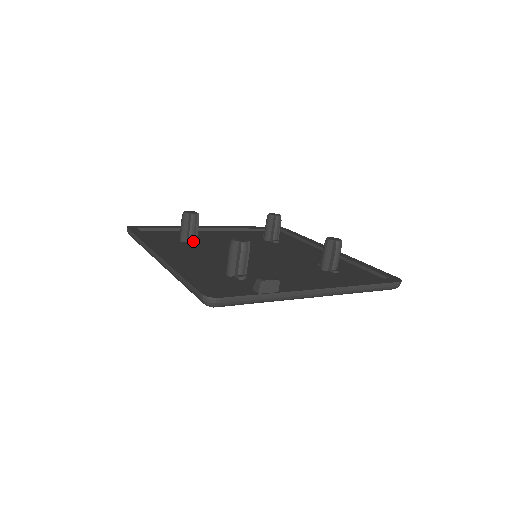
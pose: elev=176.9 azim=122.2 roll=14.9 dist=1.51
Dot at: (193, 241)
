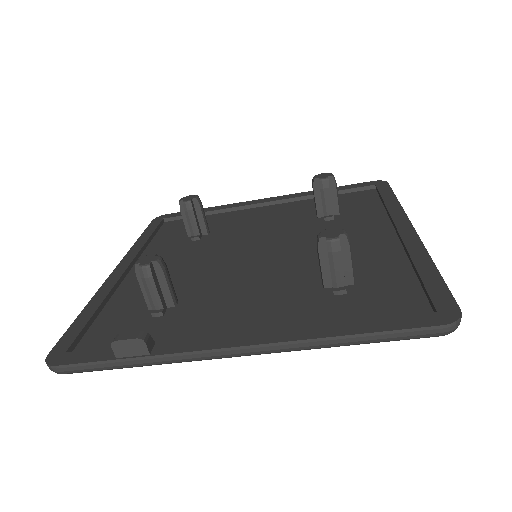
Dot at: (196, 236)
